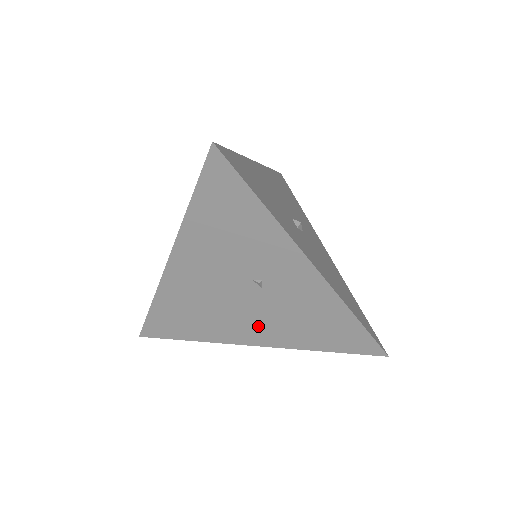
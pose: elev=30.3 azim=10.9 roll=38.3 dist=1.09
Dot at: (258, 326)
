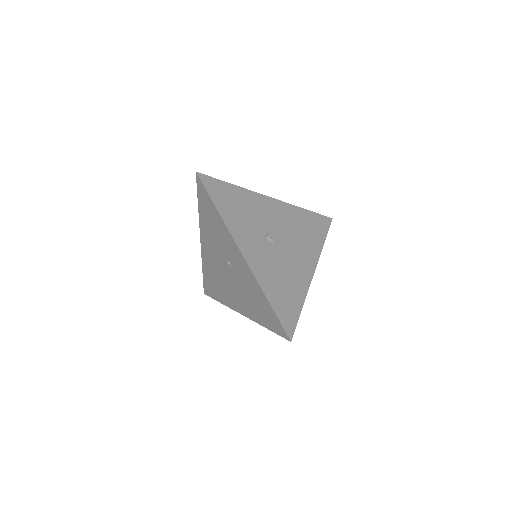
Dot at: (237, 297)
